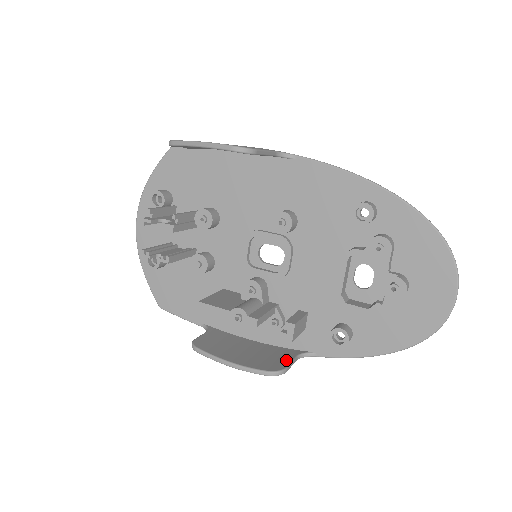
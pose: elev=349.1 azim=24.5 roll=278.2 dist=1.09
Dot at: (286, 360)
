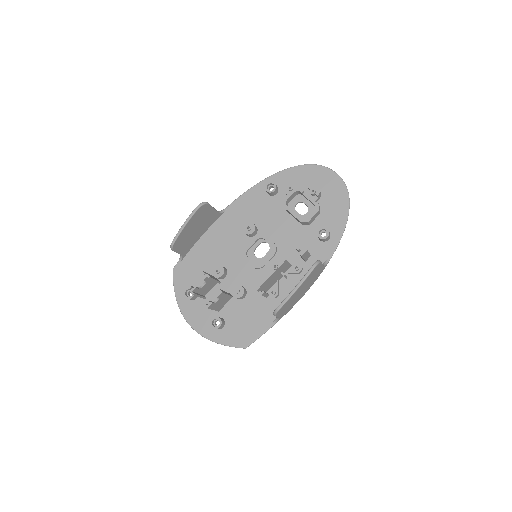
Dot at: occluded
